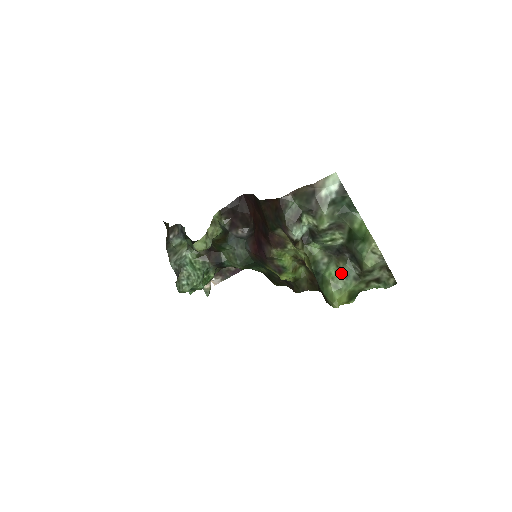
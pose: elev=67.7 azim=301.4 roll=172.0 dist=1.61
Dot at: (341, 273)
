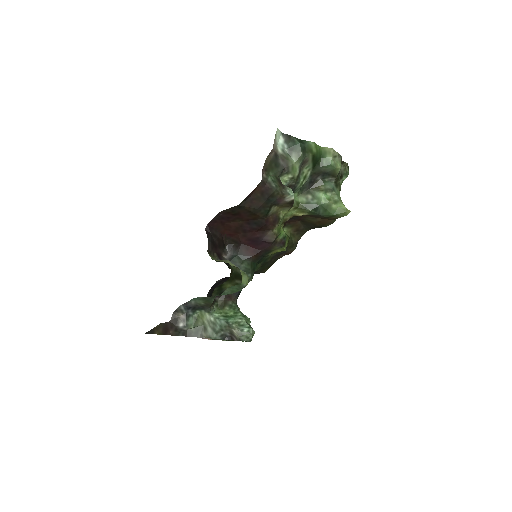
Dot at: (329, 191)
